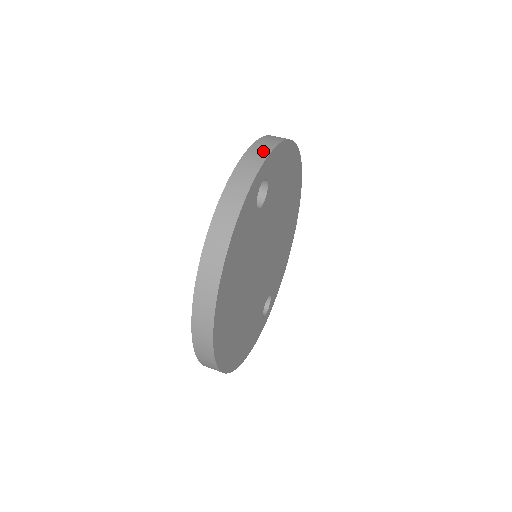
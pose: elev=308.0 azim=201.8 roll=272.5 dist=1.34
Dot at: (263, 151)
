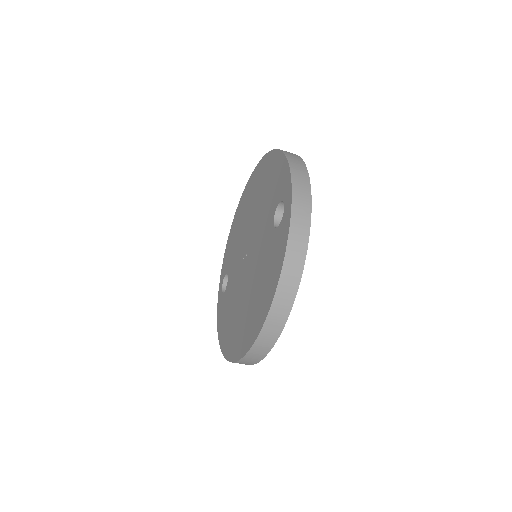
Dot at: (304, 184)
